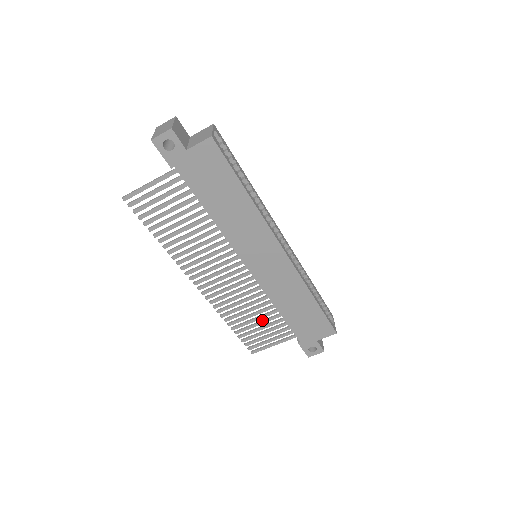
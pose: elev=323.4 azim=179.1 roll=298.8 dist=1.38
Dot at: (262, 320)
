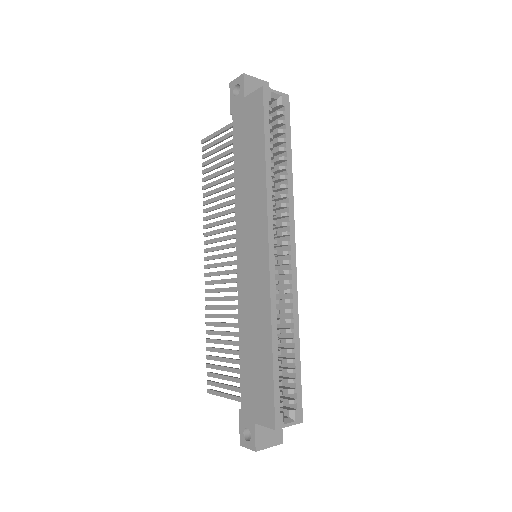
Dot at: occluded
